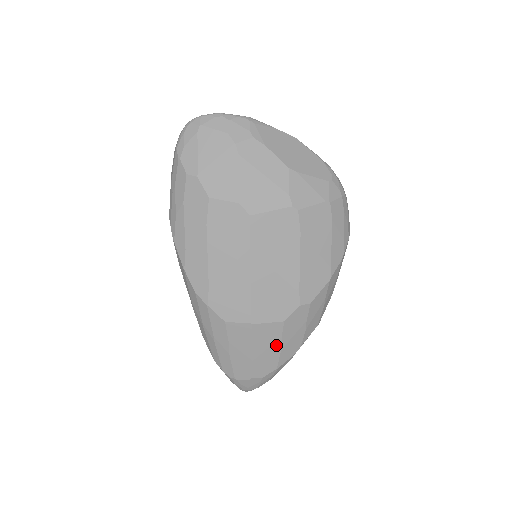
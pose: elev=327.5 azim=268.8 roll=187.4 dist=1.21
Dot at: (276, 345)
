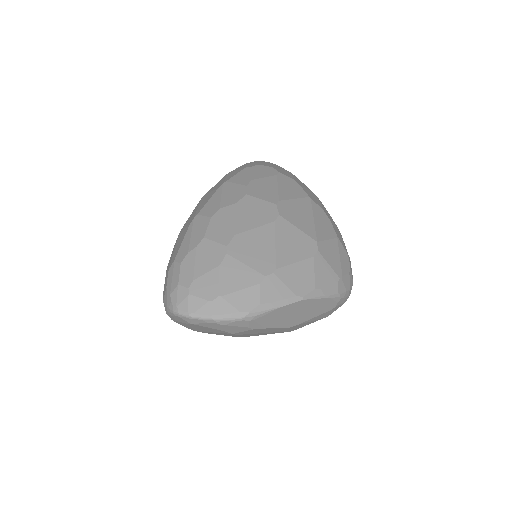
Dot at: occluded
